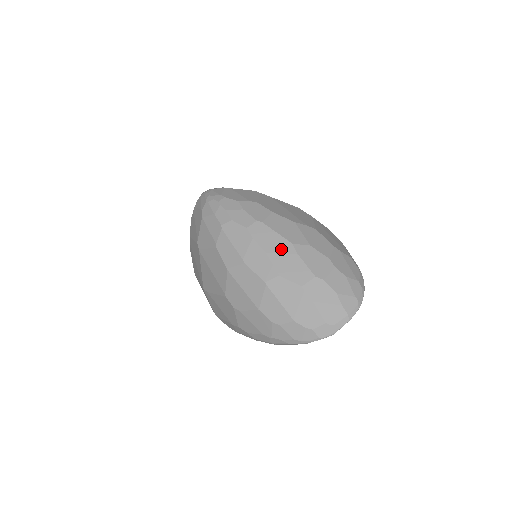
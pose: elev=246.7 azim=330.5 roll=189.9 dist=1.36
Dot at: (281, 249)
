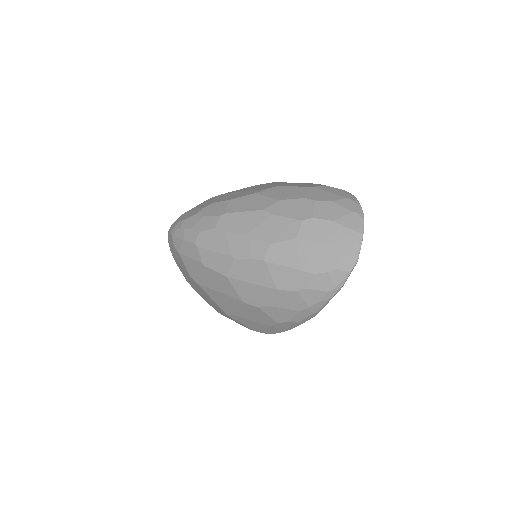
Dot at: (256, 222)
